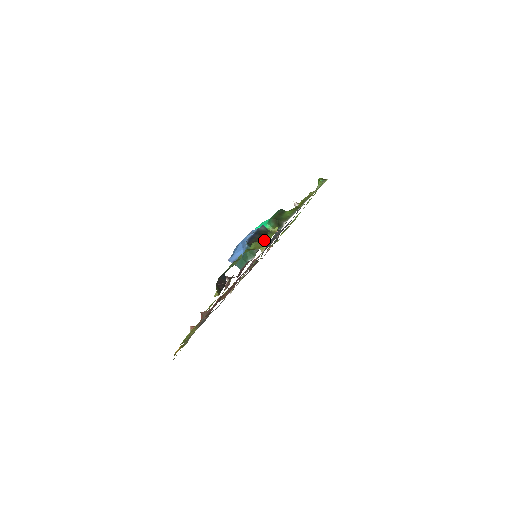
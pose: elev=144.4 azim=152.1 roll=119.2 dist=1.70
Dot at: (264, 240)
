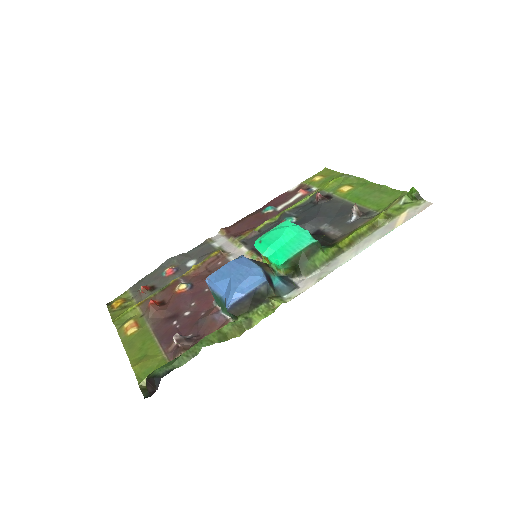
Dot at: (249, 320)
